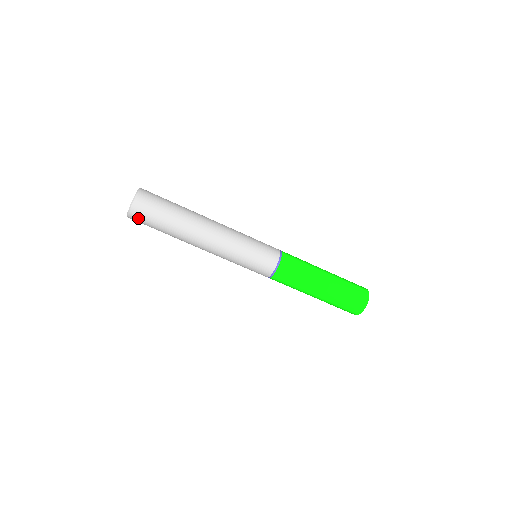
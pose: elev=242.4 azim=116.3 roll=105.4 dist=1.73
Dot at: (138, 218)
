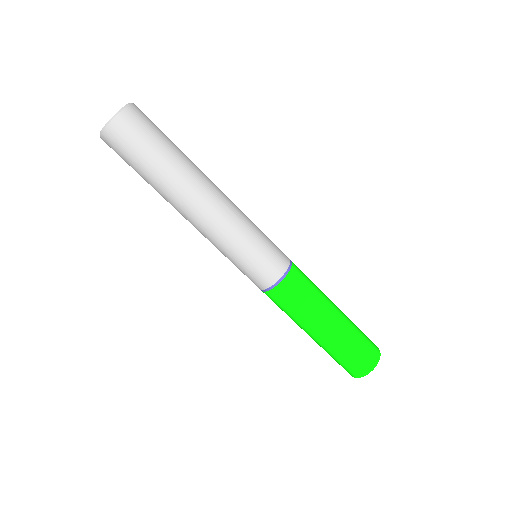
Dot at: (115, 142)
